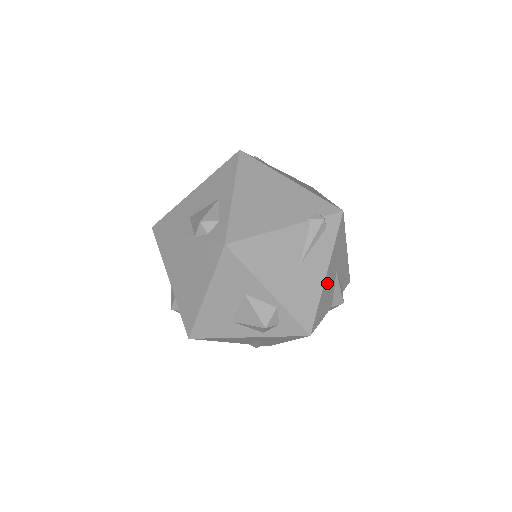
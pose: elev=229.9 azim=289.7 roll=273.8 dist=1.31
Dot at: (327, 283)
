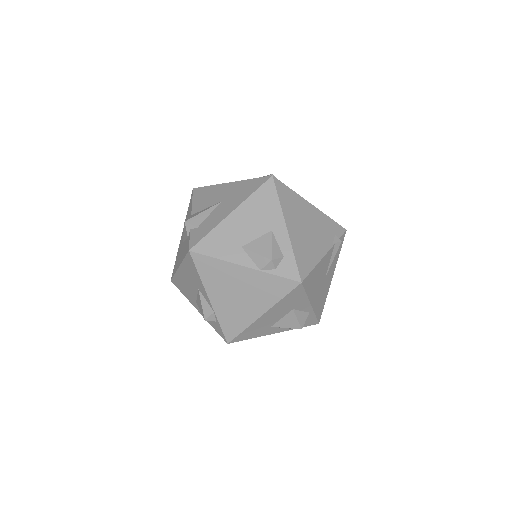
Dot at: occluded
